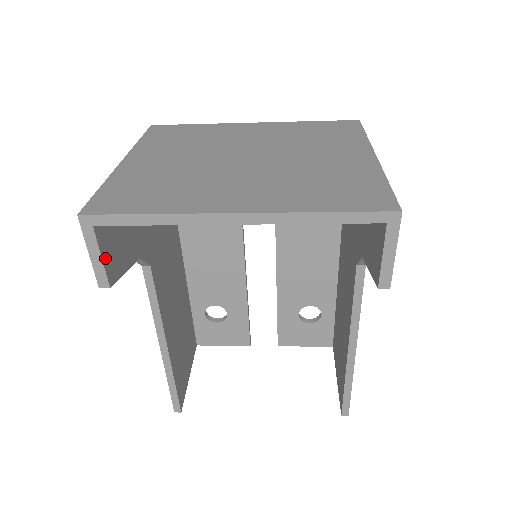
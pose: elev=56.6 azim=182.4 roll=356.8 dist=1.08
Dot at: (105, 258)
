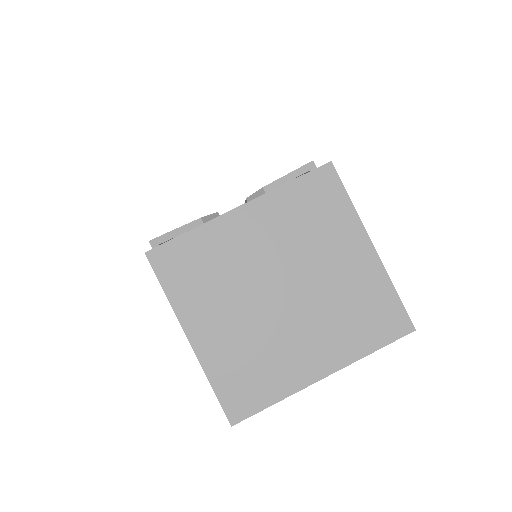
Dot at: occluded
